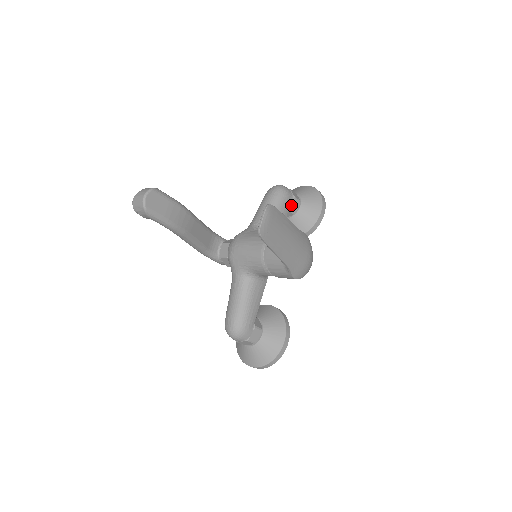
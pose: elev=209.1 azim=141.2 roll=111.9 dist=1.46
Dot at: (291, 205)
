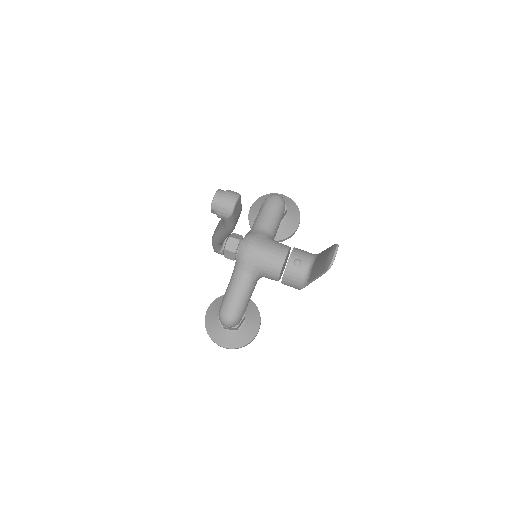
Dot at: (283, 215)
